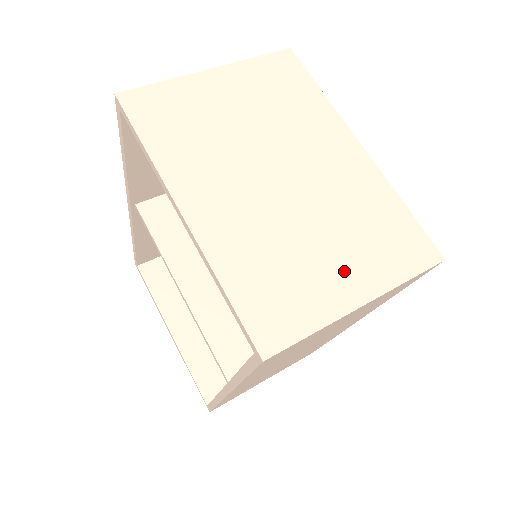
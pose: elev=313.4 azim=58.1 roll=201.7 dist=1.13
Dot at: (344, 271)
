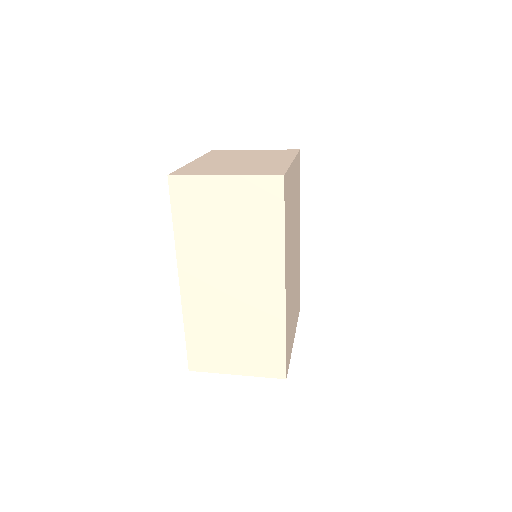
Dot at: (231, 171)
